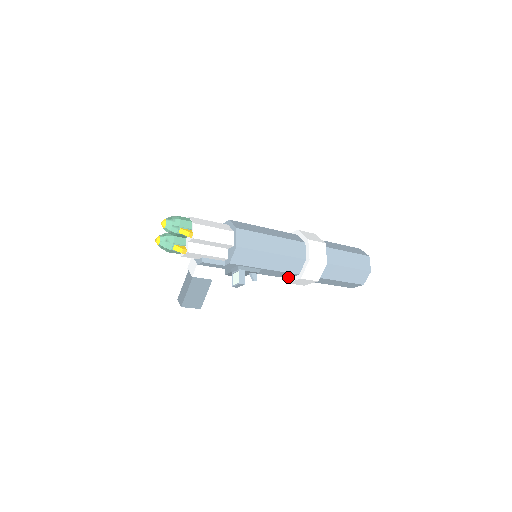
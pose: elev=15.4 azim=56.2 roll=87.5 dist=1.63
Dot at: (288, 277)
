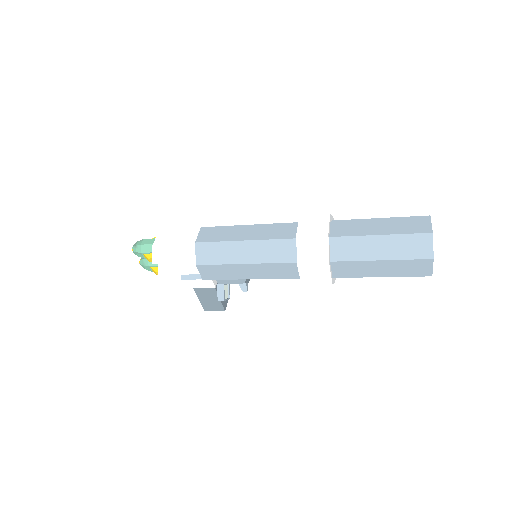
Dot at: occluded
